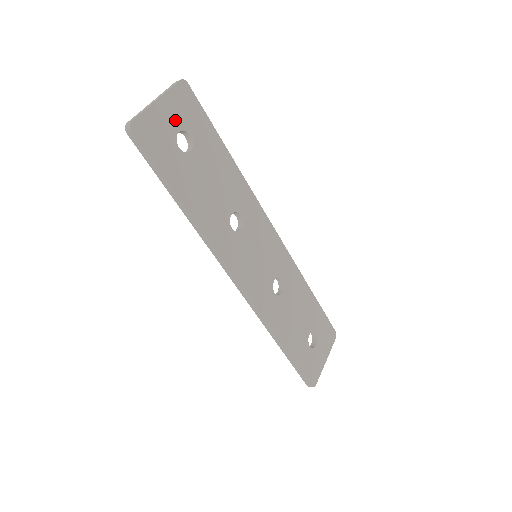
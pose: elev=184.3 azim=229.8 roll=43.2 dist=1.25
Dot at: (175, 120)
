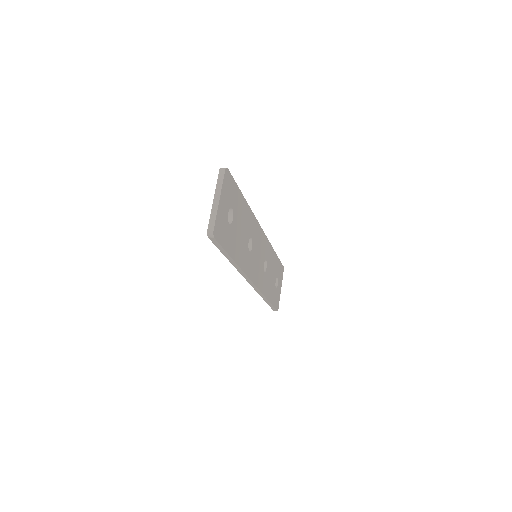
Dot at: (226, 205)
